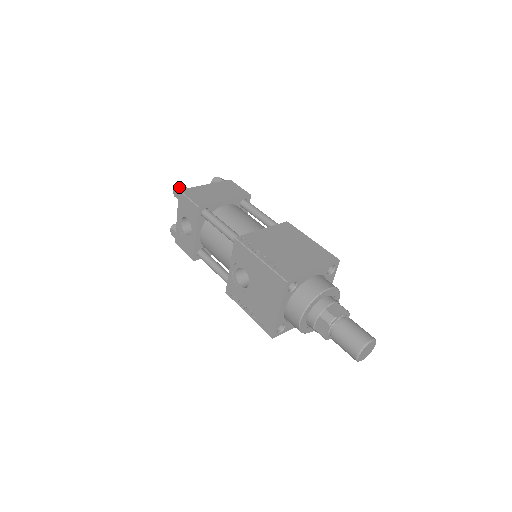
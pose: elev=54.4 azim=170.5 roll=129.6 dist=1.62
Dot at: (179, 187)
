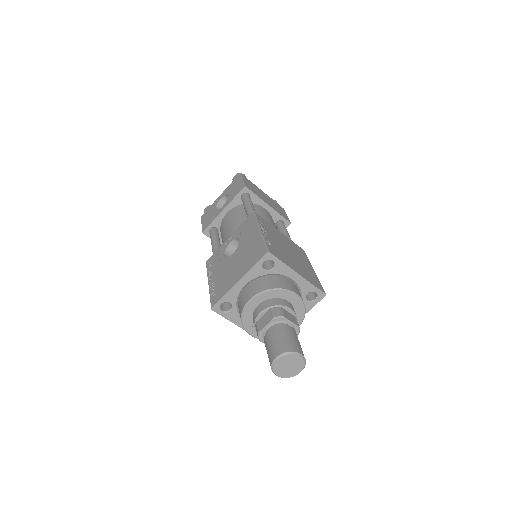
Dot at: (242, 174)
